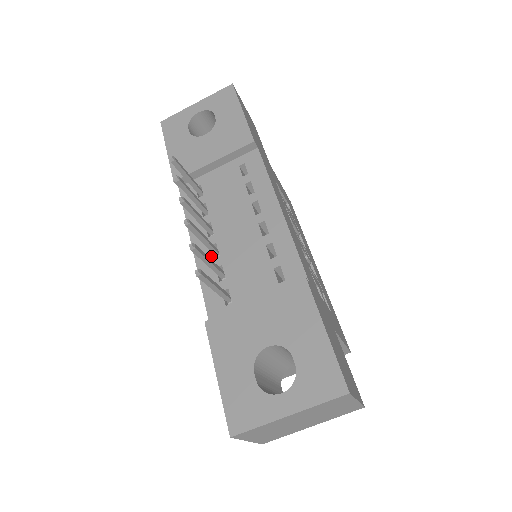
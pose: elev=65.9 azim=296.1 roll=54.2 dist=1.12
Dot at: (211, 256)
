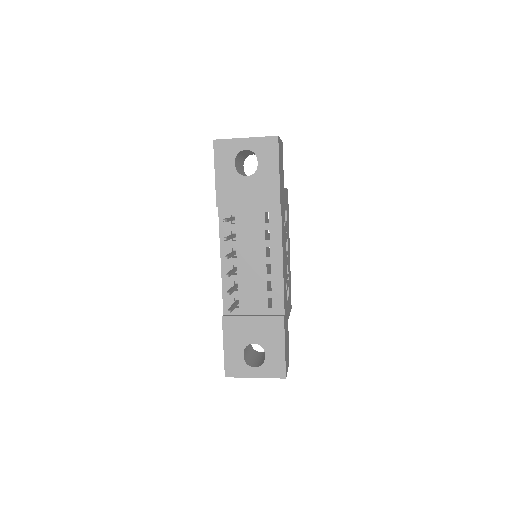
Dot at: occluded
